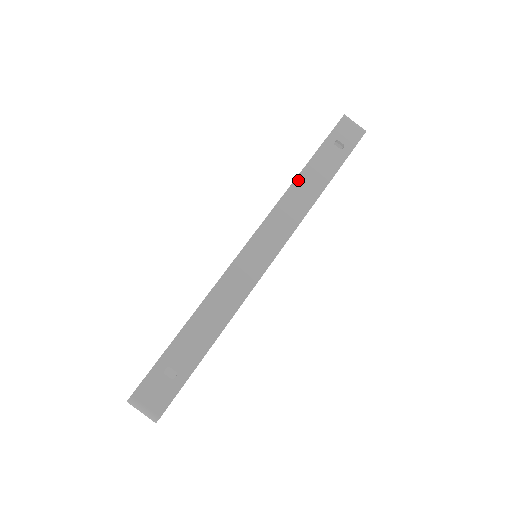
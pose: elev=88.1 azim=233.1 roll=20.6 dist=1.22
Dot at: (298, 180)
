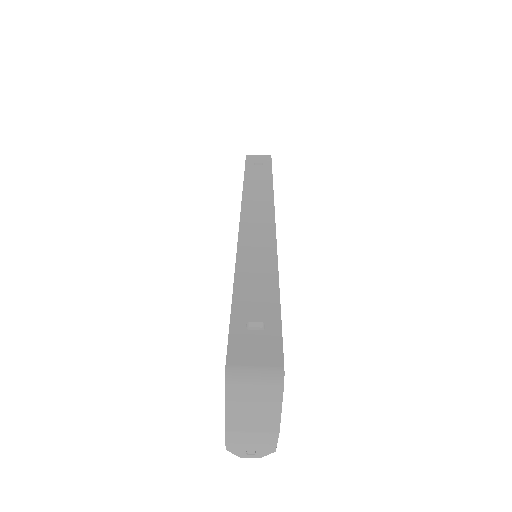
Dot at: (246, 184)
